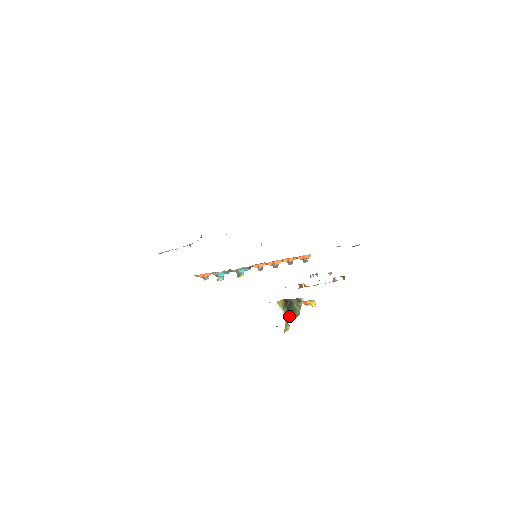
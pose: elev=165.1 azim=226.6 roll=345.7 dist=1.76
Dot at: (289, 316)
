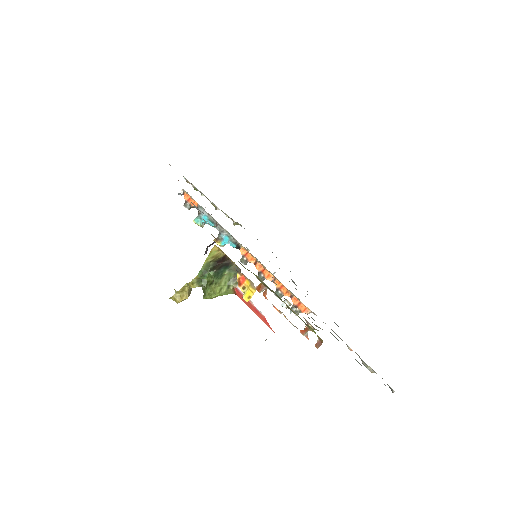
Dot at: (203, 280)
